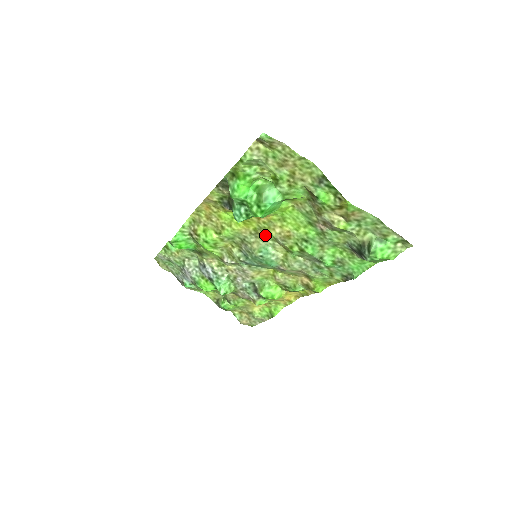
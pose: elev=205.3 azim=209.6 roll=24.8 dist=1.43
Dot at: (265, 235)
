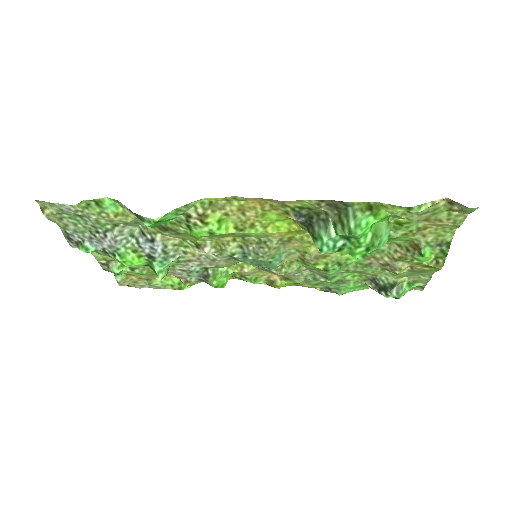
Dot at: (295, 244)
